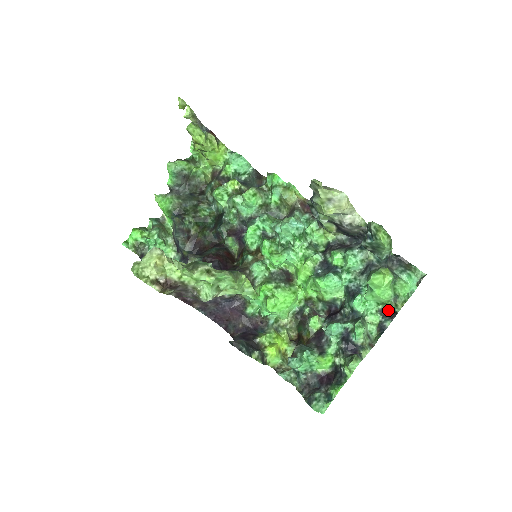
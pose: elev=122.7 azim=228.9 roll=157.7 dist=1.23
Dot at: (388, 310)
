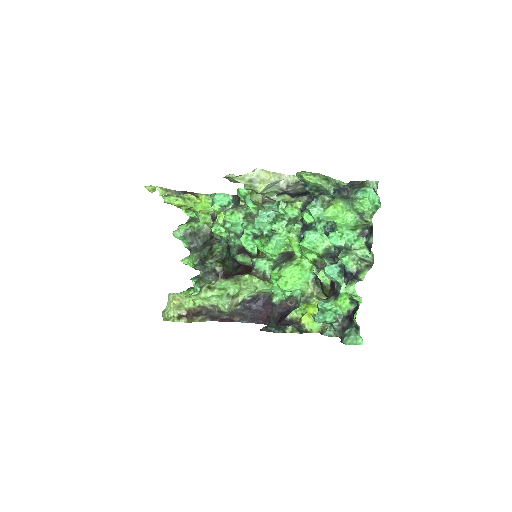
Dot at: (367, 229)
